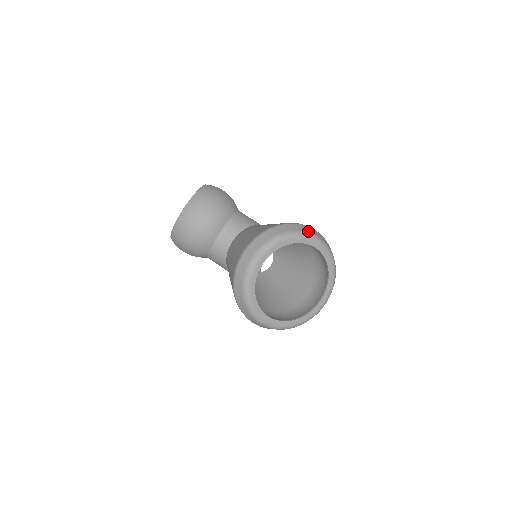
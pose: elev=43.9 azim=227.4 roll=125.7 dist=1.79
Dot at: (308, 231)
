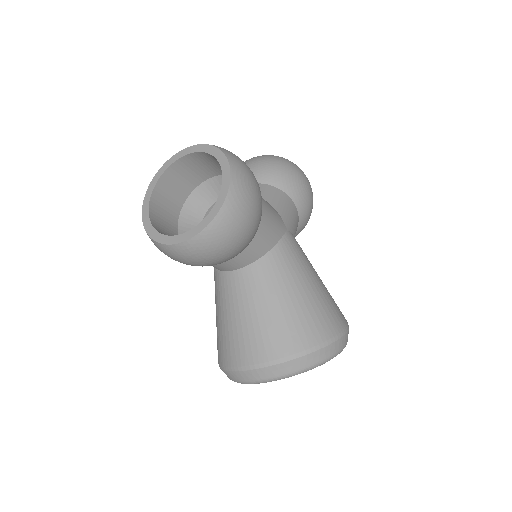
Dot at: (338, 351)
